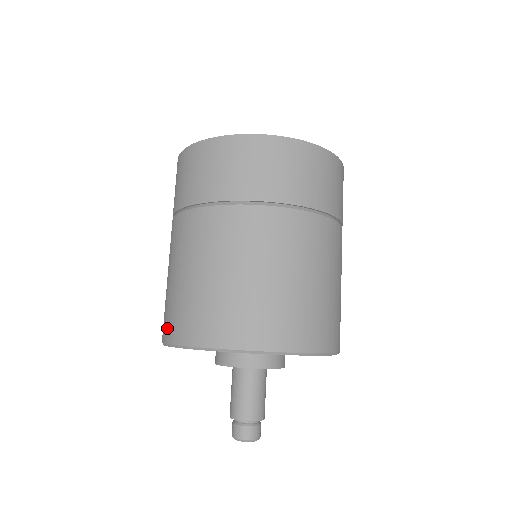
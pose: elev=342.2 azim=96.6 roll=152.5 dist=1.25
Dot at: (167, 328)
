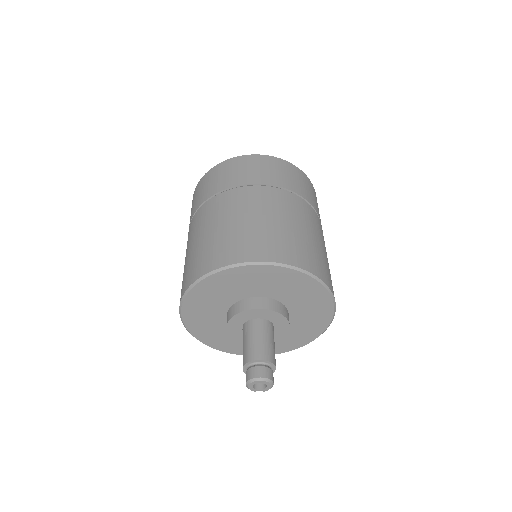
Dot at: (191, 275)
